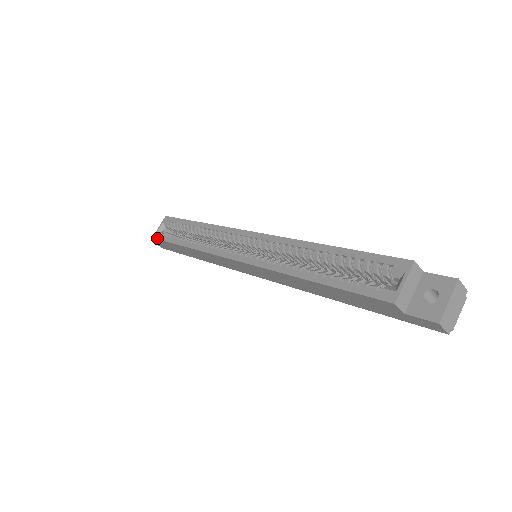
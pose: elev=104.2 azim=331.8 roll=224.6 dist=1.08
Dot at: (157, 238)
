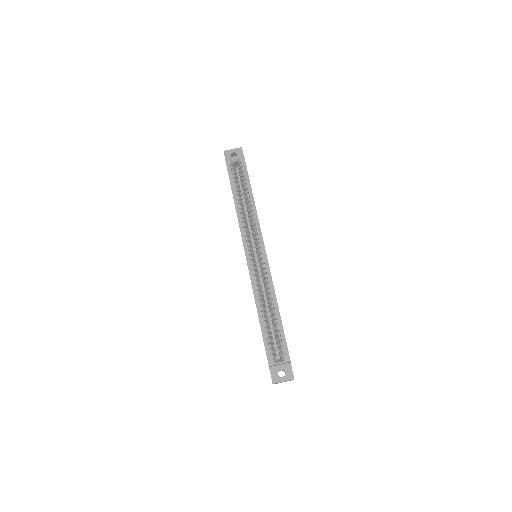
Dot at: (227, 165)
